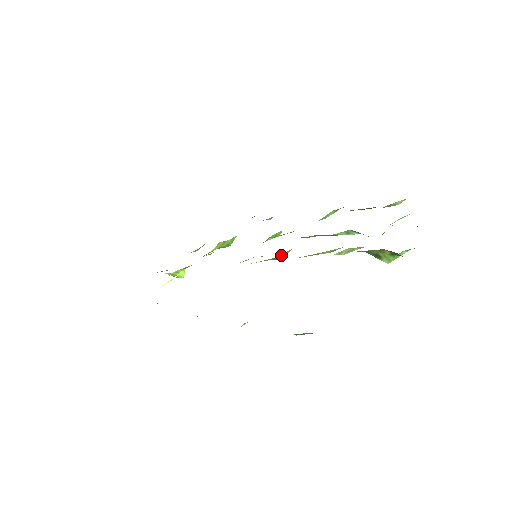
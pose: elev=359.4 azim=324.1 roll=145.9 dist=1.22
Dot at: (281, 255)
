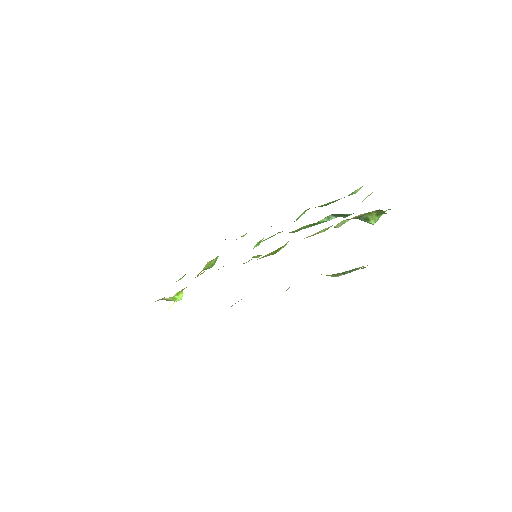
Dot at: (285, 244)
